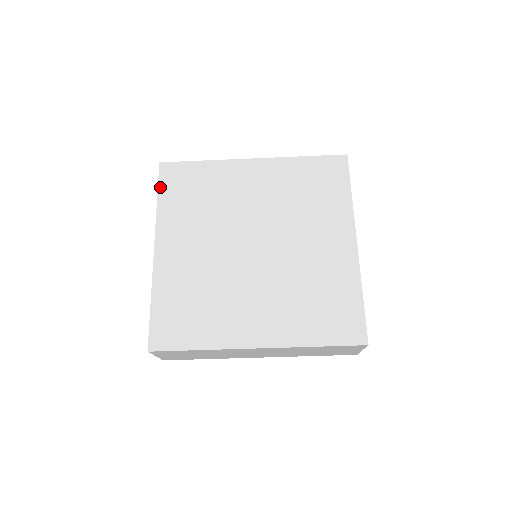
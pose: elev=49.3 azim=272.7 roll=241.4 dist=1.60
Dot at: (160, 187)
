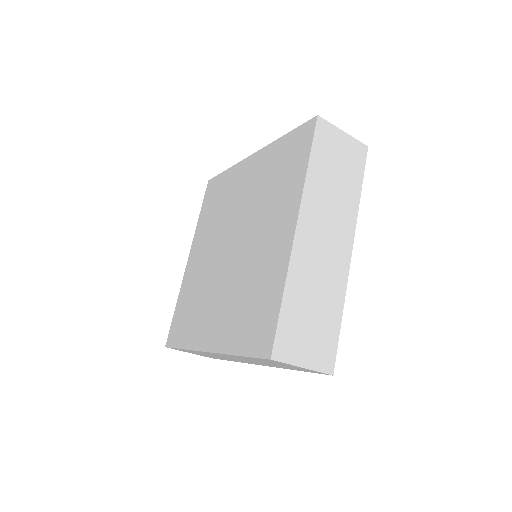
Dot at: (203, 203)
